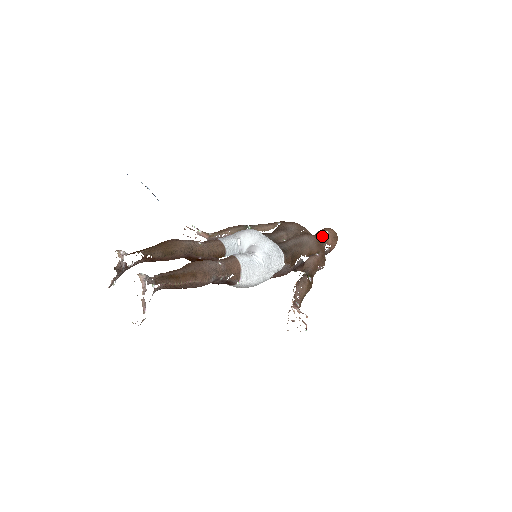
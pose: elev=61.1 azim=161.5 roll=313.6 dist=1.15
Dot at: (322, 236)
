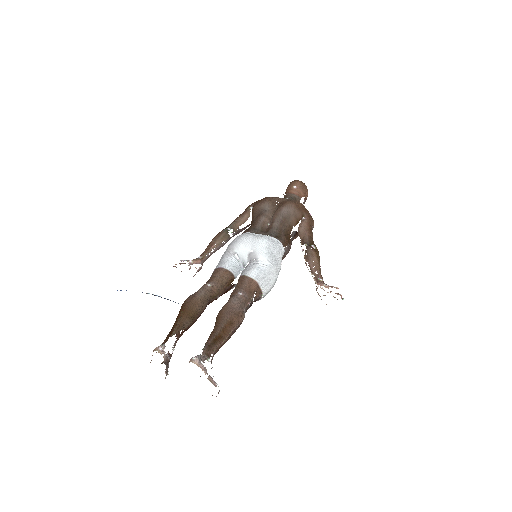
Dot at: (293, 194)
